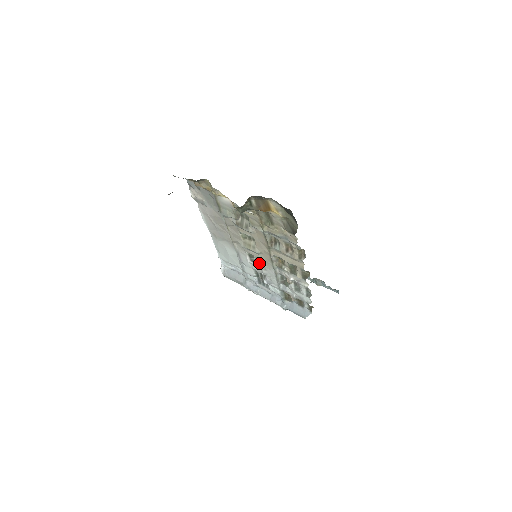
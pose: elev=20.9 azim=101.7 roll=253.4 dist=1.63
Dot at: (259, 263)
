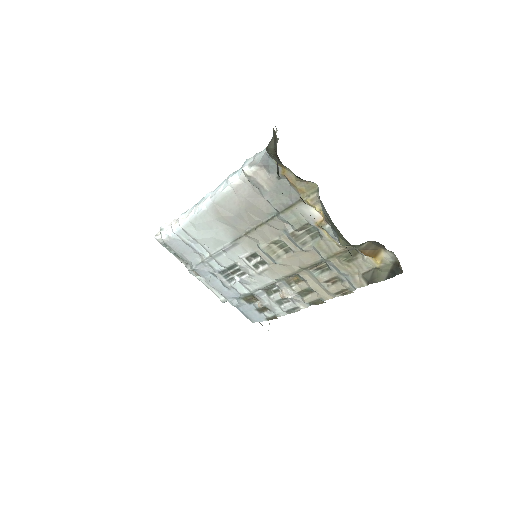
Dot at: (257, 265)
